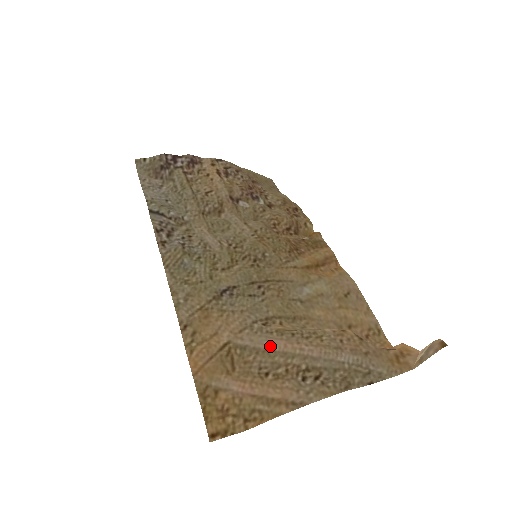
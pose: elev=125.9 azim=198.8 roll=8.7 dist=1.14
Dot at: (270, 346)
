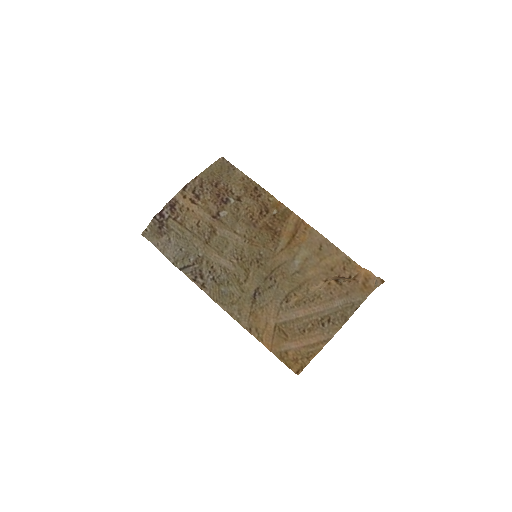
Dot at: (297, 316)
